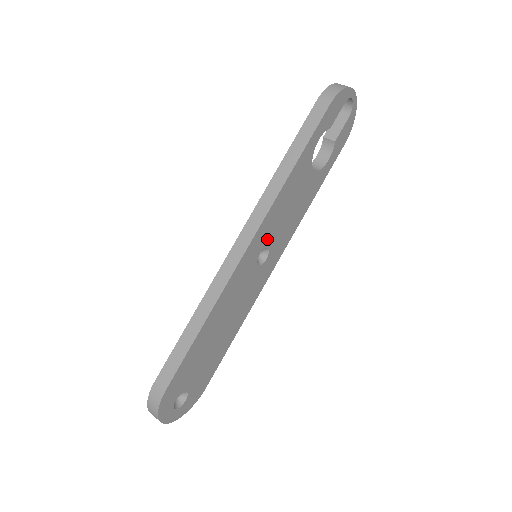
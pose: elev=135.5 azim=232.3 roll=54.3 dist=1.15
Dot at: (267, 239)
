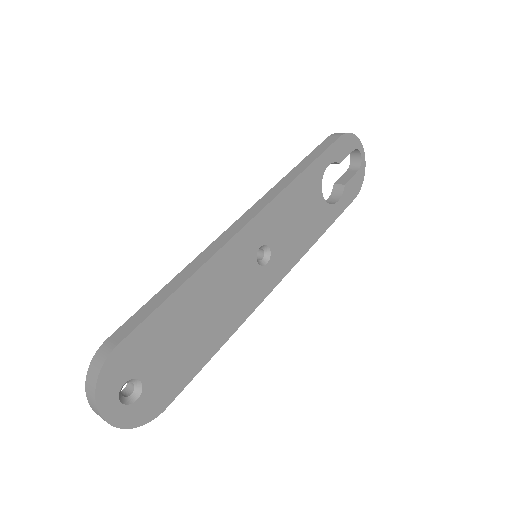
Dot at: (270, 235)
